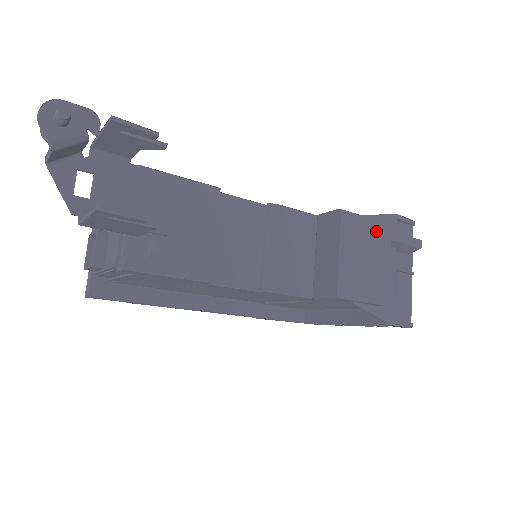
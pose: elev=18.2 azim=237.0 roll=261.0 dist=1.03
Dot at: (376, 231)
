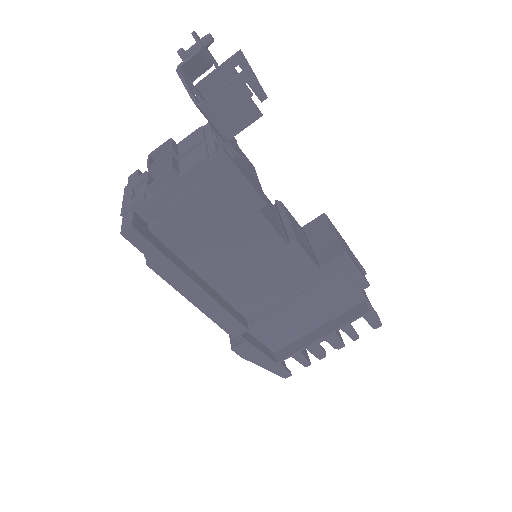
Dot at: (344, 241)
